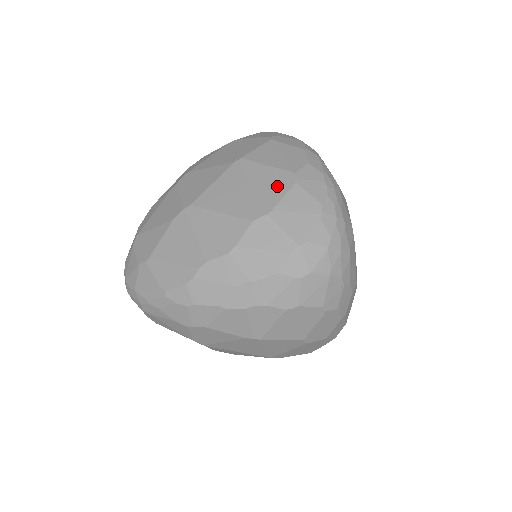
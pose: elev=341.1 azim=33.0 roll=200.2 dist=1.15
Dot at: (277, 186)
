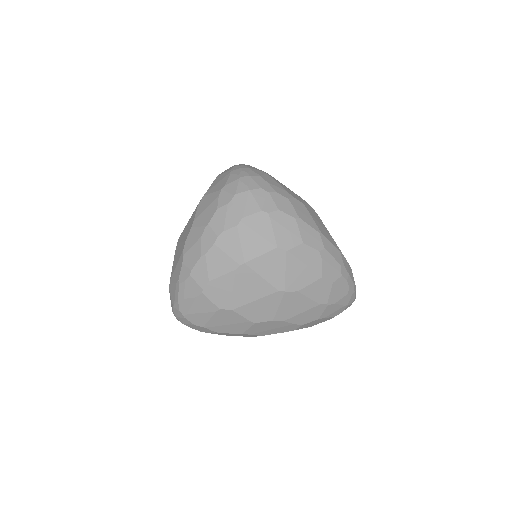
Dot at: occluded
